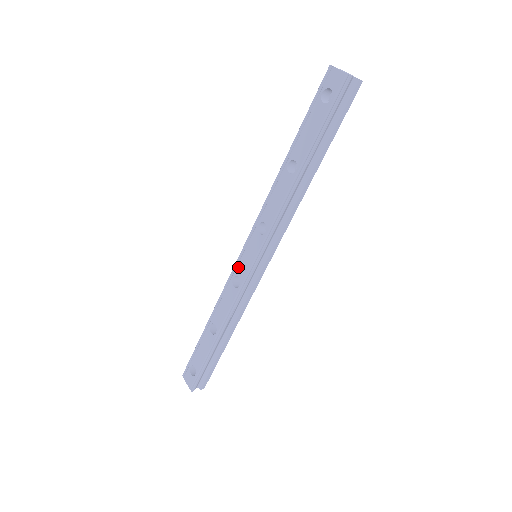
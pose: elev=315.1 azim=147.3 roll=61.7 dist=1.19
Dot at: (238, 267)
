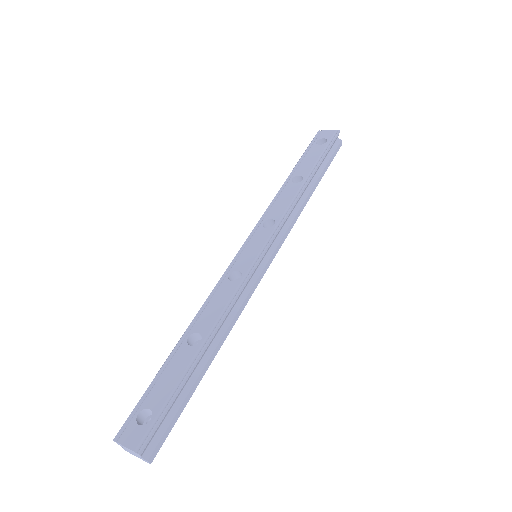
Dot at: (237, 262)
